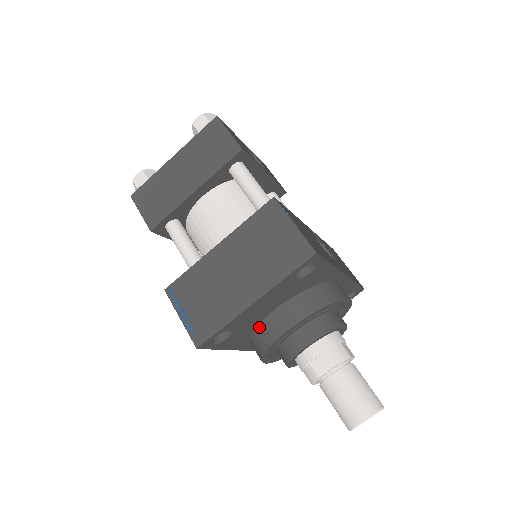
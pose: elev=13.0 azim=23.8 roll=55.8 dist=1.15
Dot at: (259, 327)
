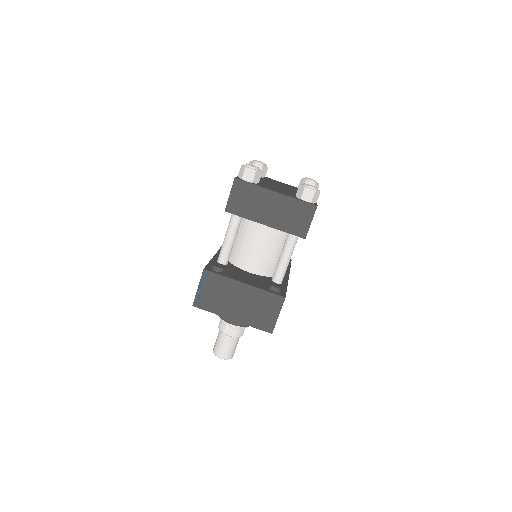
Dot at: occluded
